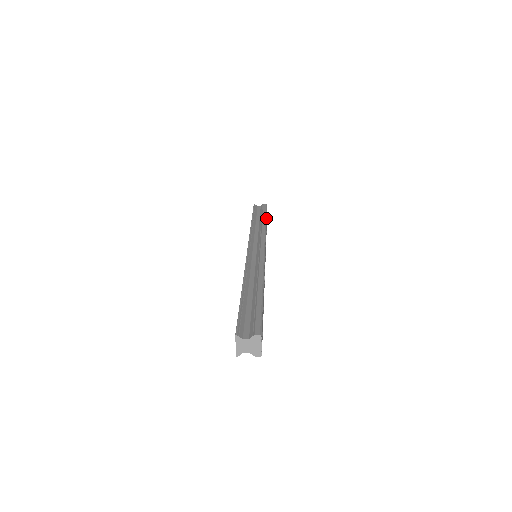
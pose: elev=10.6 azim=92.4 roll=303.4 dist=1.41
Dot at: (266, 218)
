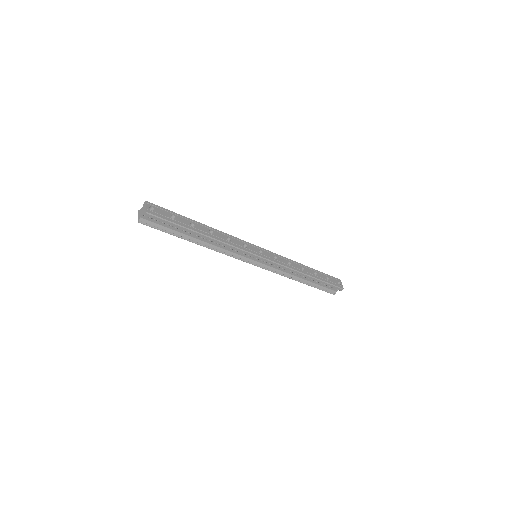
Dot at: (312, 268)
